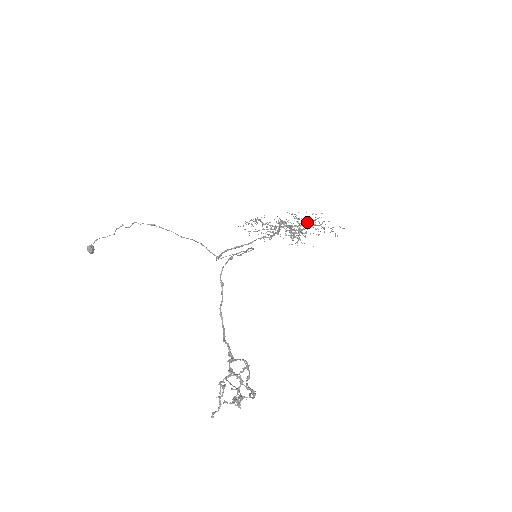
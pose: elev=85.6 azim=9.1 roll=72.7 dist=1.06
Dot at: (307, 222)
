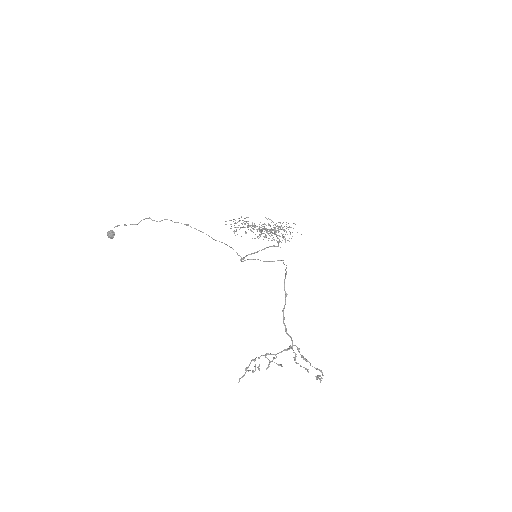
Dot at: (279, 227)
